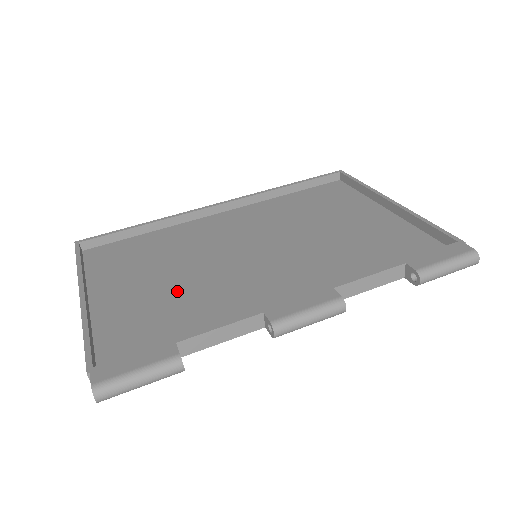
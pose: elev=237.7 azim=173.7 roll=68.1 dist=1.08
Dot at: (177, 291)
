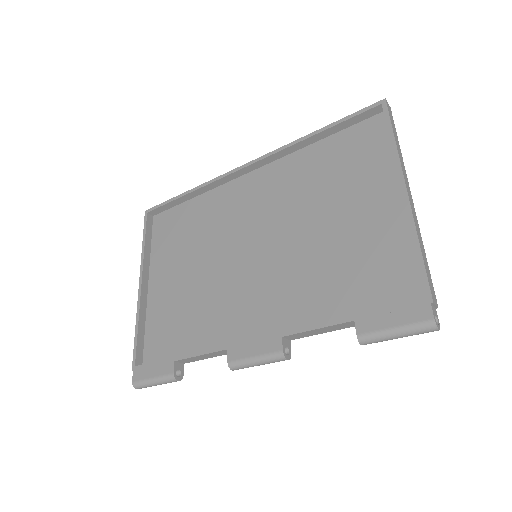
Dot at: (194, 291)
